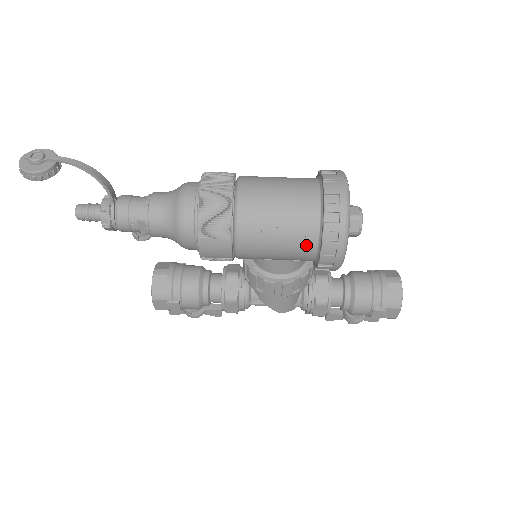
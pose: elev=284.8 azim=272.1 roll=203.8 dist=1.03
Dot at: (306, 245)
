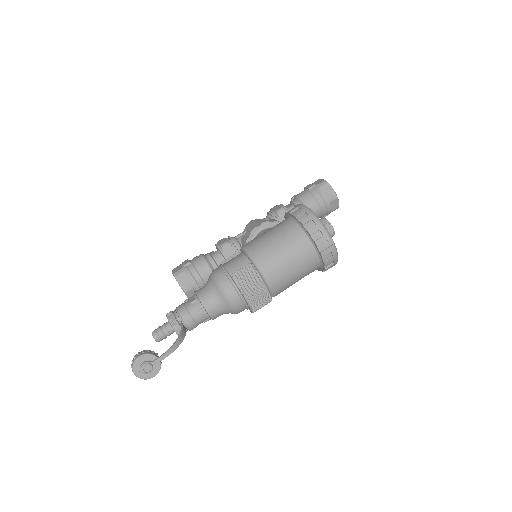
Dot at: occluded
